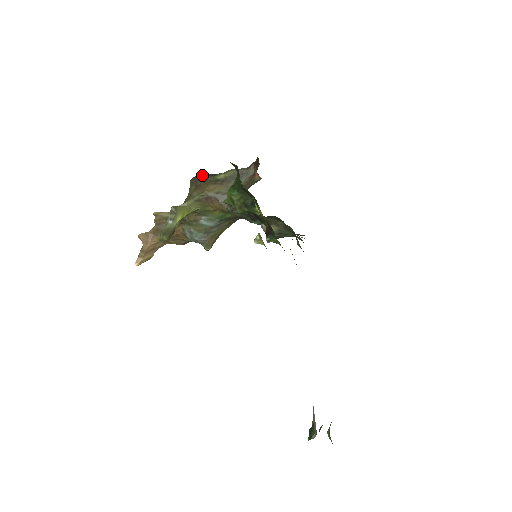
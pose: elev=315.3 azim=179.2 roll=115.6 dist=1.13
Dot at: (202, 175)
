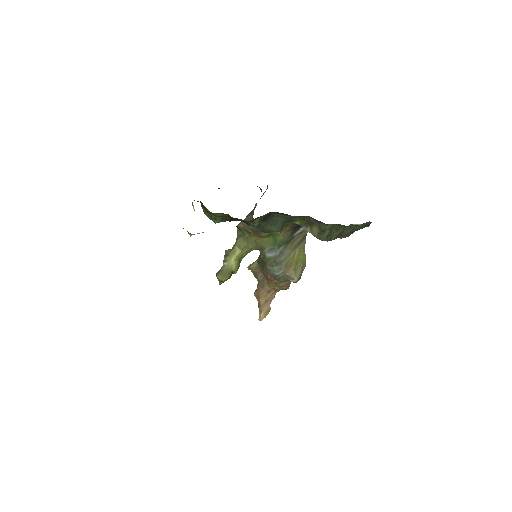
Dot at: occluded
